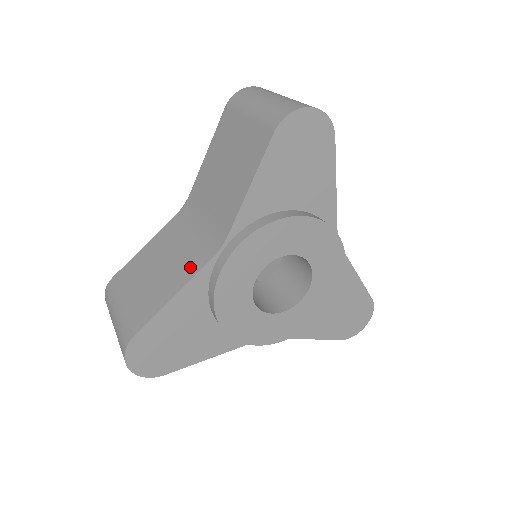
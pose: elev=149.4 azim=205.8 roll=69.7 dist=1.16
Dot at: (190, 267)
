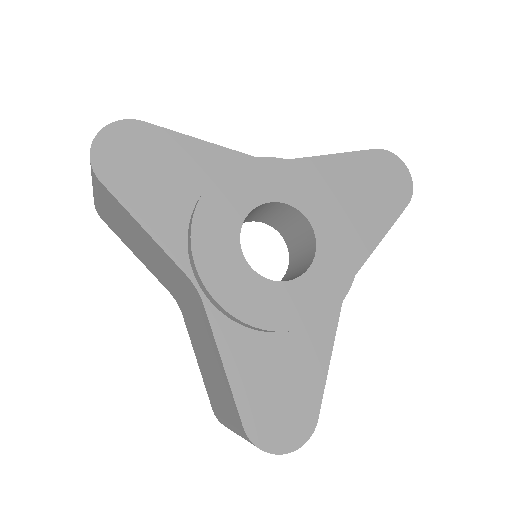
Dot at: occluded
